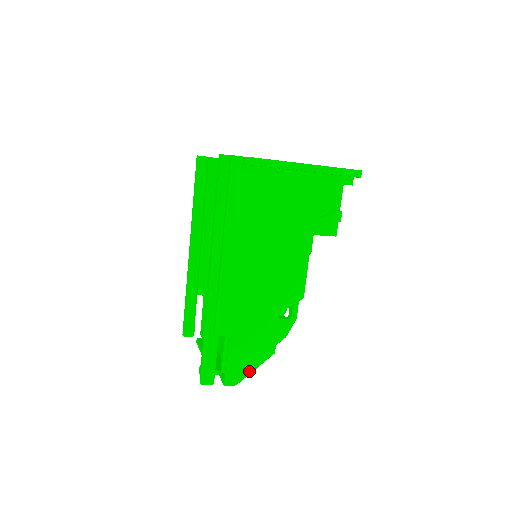
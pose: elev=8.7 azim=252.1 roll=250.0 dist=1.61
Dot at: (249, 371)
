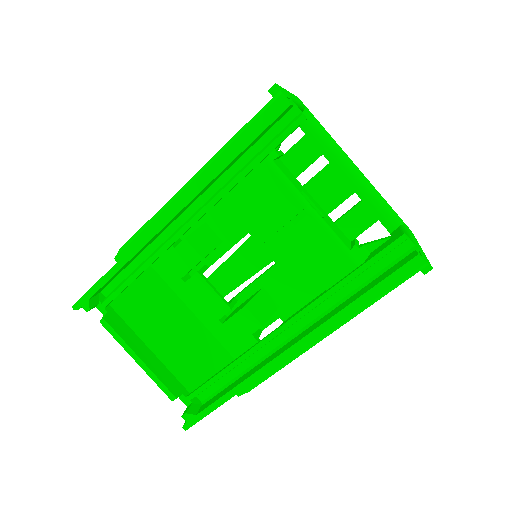
Dot at: occluded
